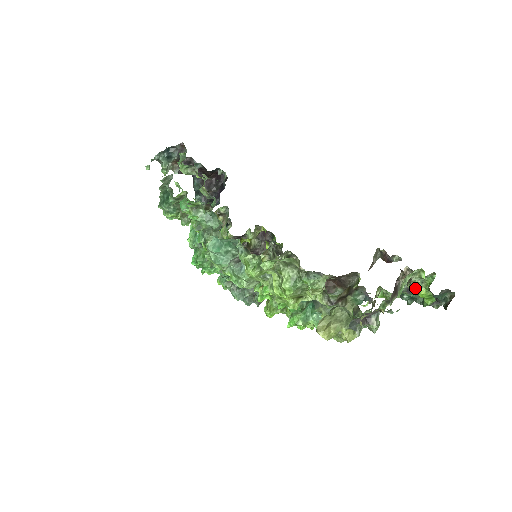
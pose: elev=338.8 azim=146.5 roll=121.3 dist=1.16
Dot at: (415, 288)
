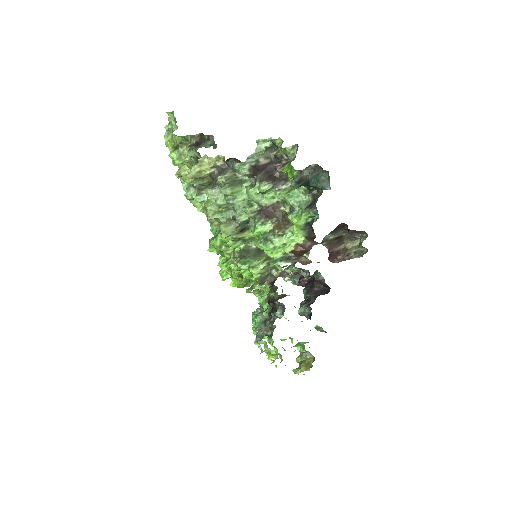
Dot at: occluded
